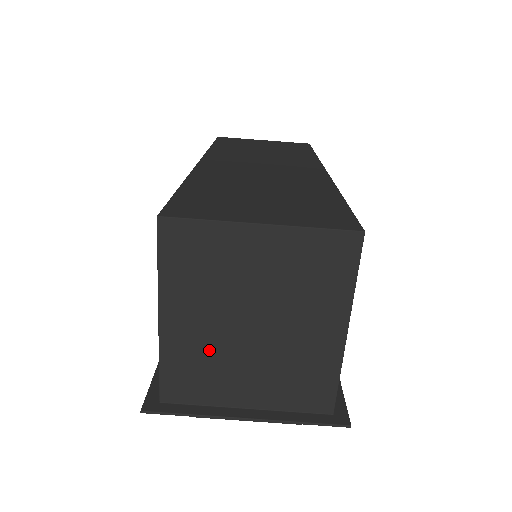
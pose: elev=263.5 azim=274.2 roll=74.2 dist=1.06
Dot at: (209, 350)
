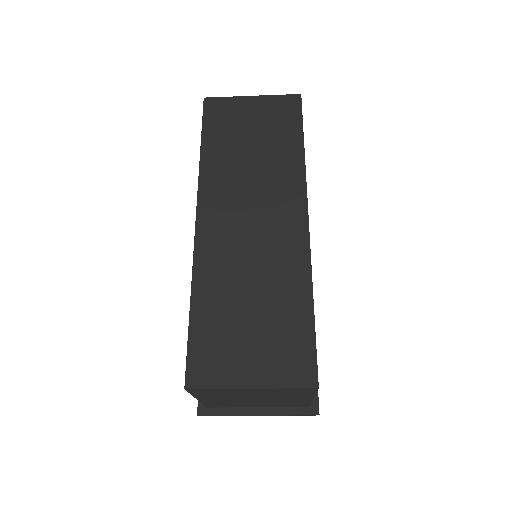
Dot at: (231, 402)
